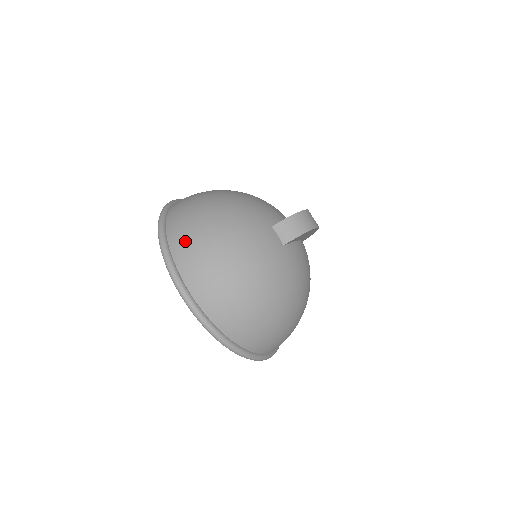
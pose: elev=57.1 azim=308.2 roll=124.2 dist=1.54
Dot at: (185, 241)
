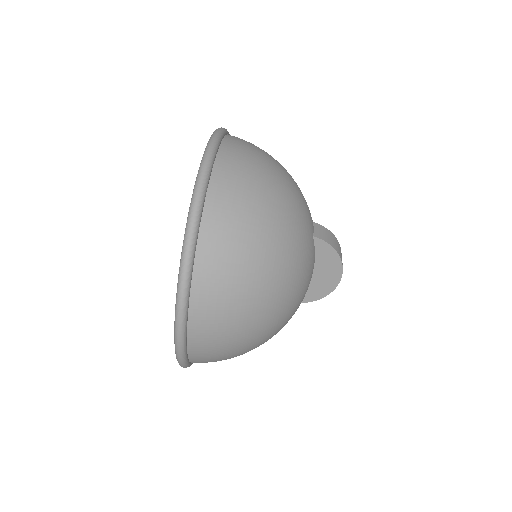
Dot at: occluded
